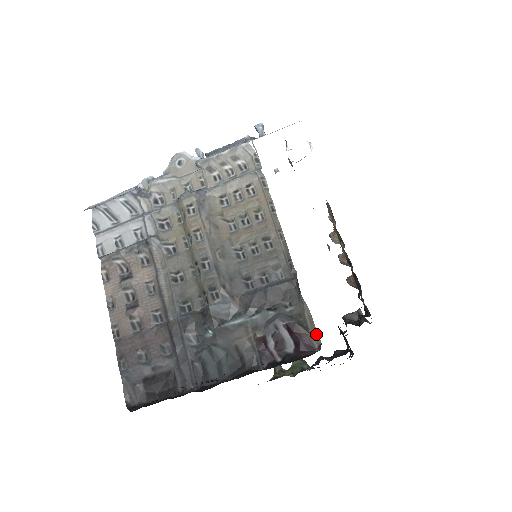
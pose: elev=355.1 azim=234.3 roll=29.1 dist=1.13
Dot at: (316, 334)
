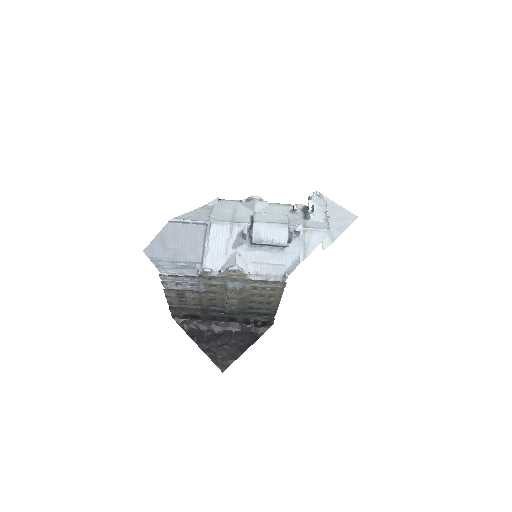
Dot at: (273, 323)
